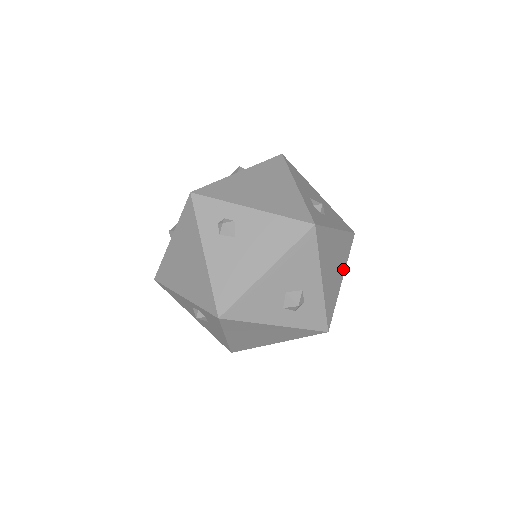
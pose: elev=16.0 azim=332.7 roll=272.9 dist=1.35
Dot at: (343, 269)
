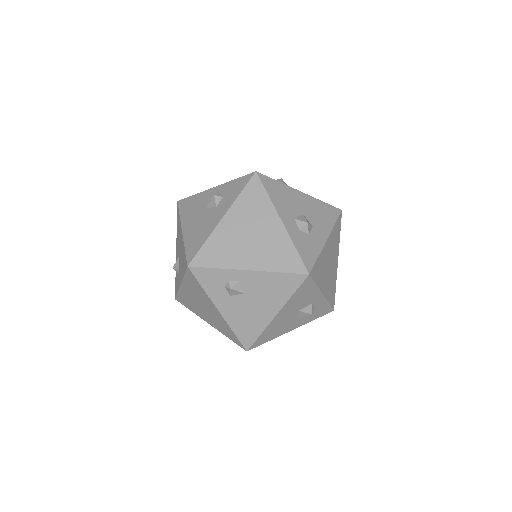
Dot at: (326, 292)
